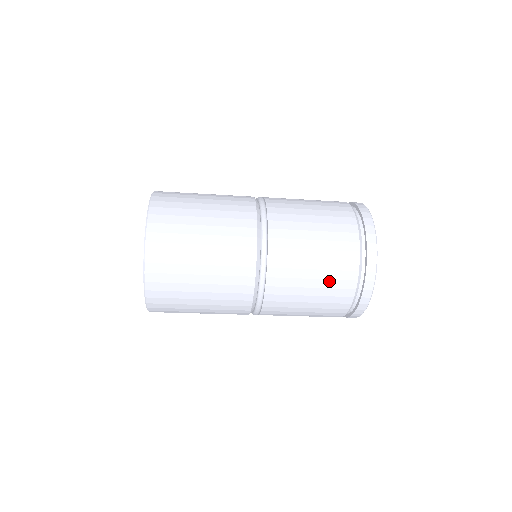
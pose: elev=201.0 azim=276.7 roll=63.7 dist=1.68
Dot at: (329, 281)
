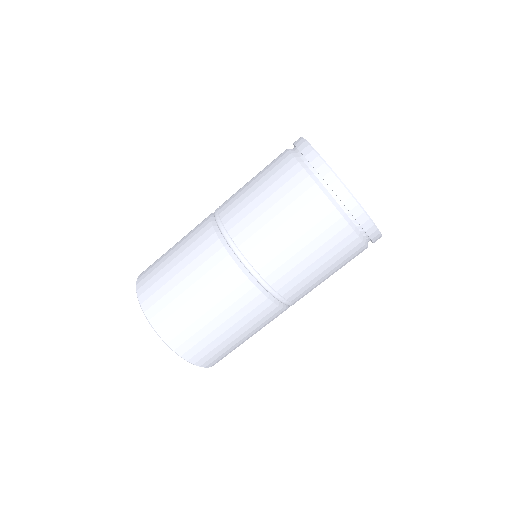
Dot at: (305, 222)
